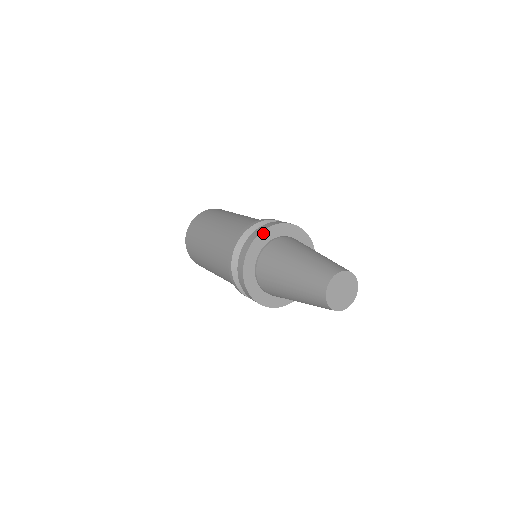
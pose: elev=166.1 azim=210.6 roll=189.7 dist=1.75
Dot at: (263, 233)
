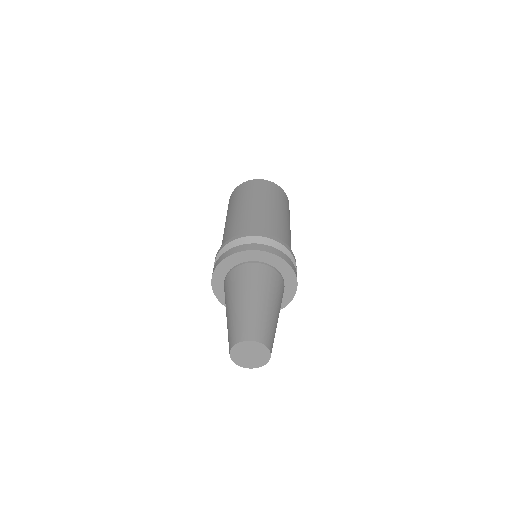
Dot at: (214, 276)
